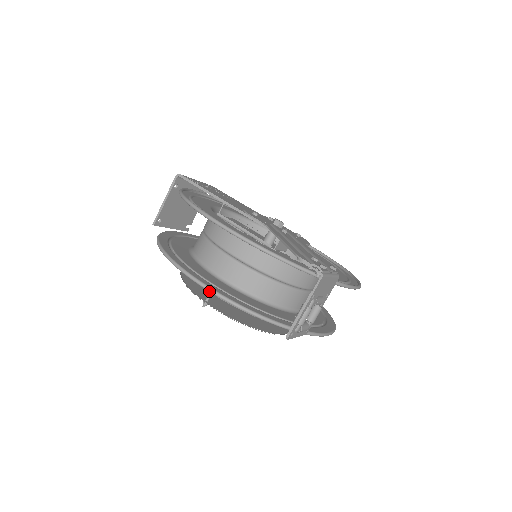
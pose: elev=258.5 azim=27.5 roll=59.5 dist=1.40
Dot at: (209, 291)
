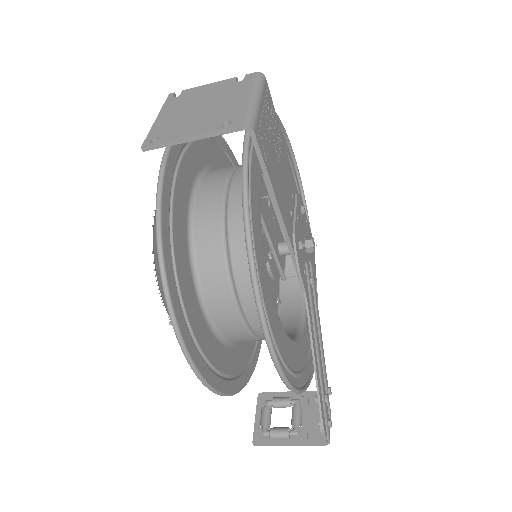
Dot at: (209, 389)
